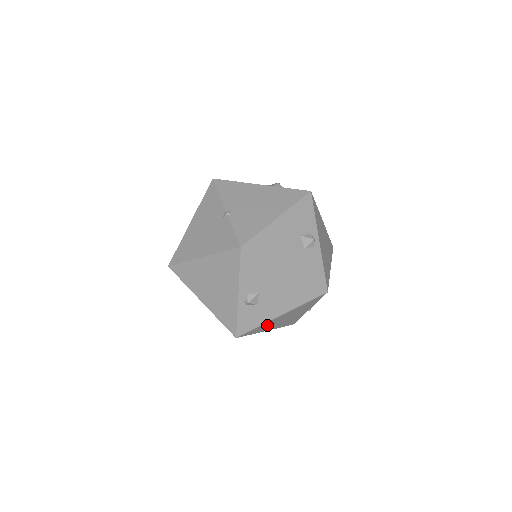
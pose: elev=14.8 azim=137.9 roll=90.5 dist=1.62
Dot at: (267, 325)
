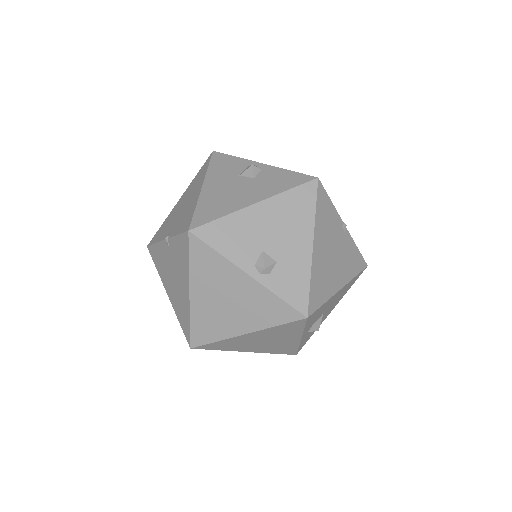
Dot at: (321, 276)
